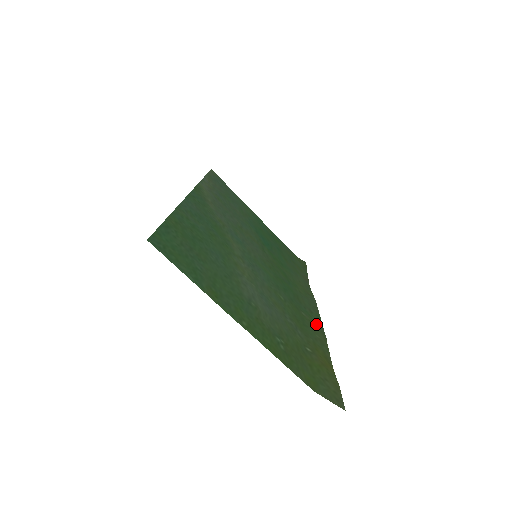
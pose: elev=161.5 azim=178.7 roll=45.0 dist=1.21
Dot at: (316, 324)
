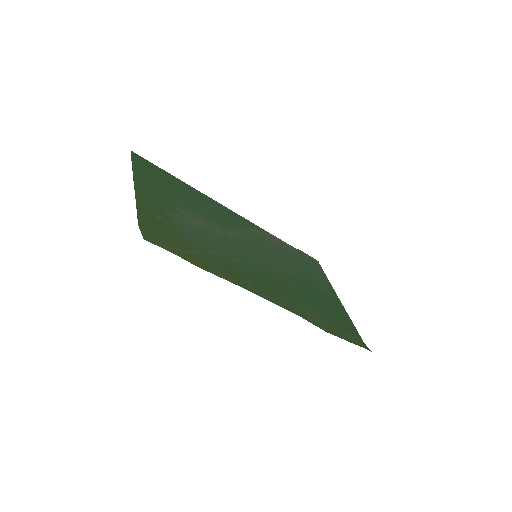
Dot at: (250, 288)
